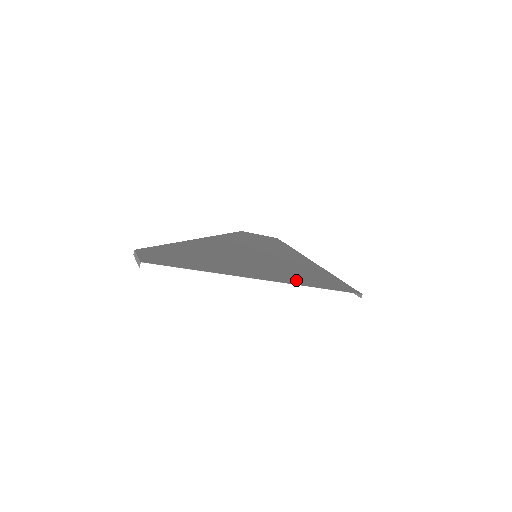
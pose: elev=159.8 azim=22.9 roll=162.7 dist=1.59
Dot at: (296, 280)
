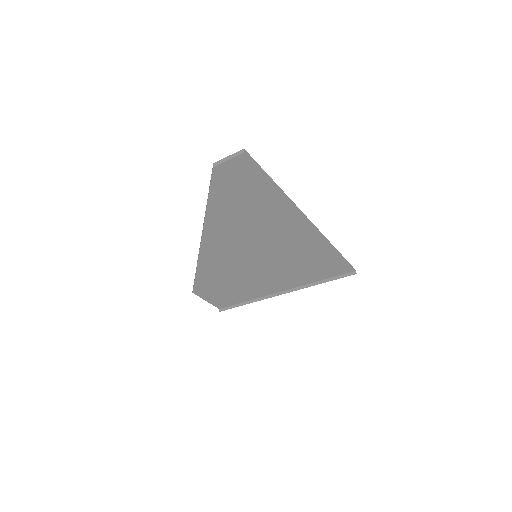
Dot at: (317, 243)
